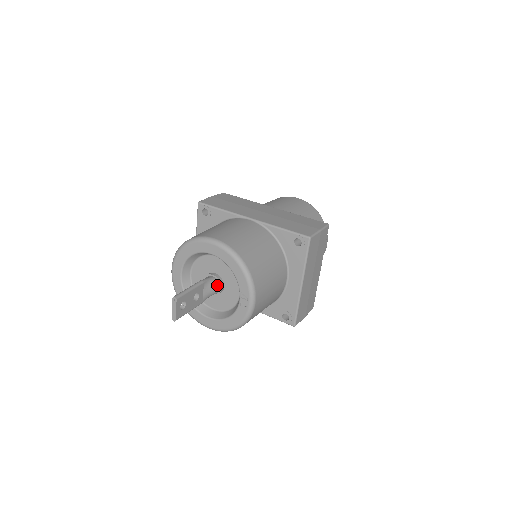
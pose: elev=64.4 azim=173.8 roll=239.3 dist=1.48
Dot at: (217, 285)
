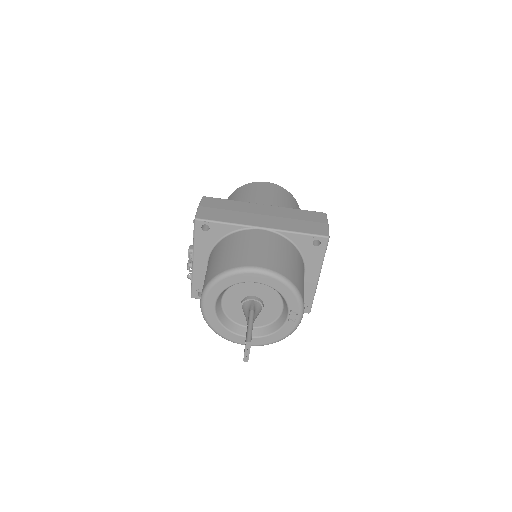
Dot at: (260, 308)
